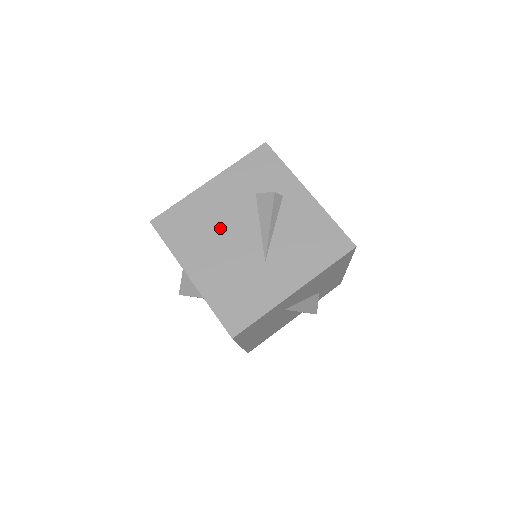
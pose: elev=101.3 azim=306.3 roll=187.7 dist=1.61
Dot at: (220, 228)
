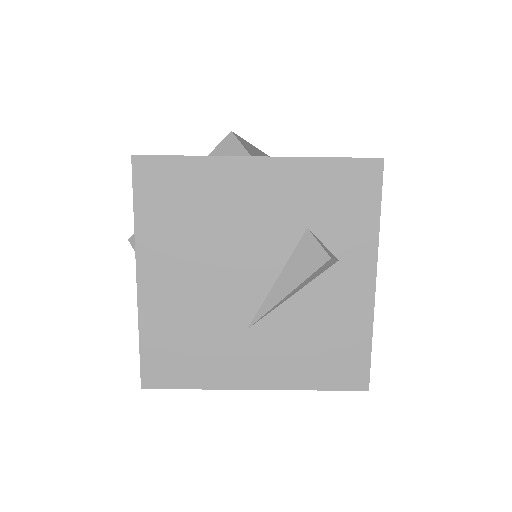
Dot at: (223, 242)
